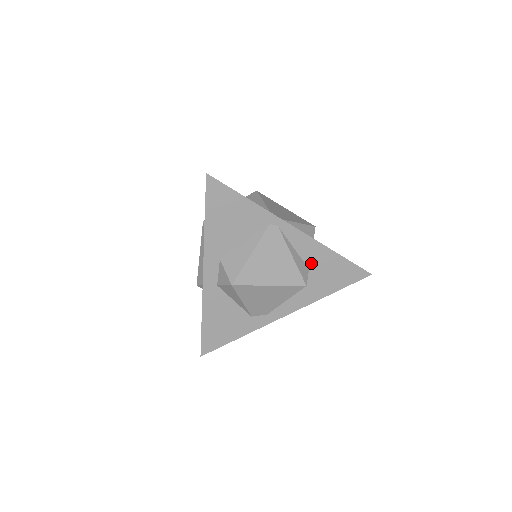
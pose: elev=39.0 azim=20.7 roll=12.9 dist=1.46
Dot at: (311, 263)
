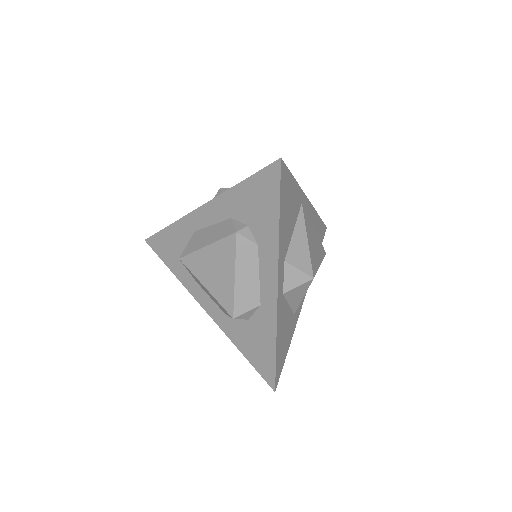
Dot at: occluded
